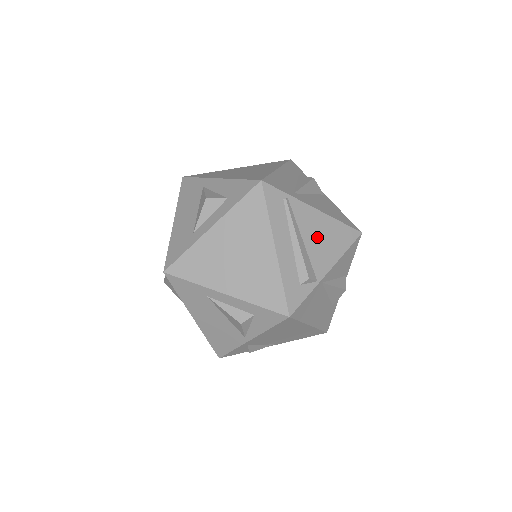
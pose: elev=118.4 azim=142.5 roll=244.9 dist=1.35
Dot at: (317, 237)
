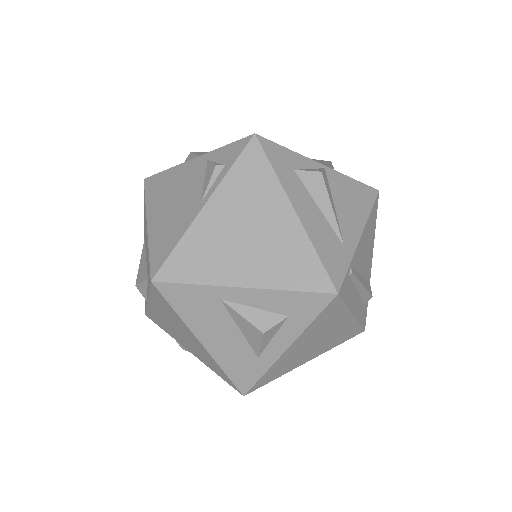
Dot at: (365, 254)
